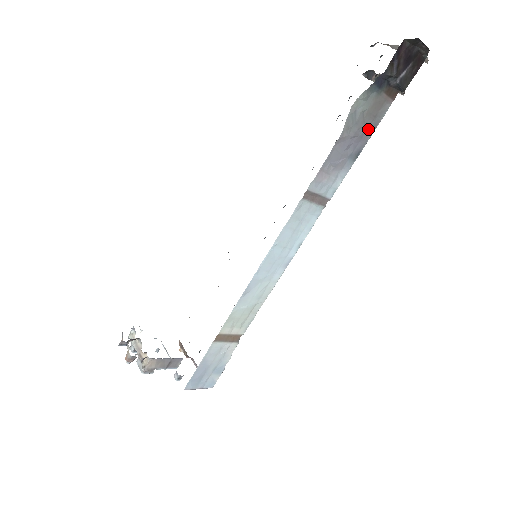
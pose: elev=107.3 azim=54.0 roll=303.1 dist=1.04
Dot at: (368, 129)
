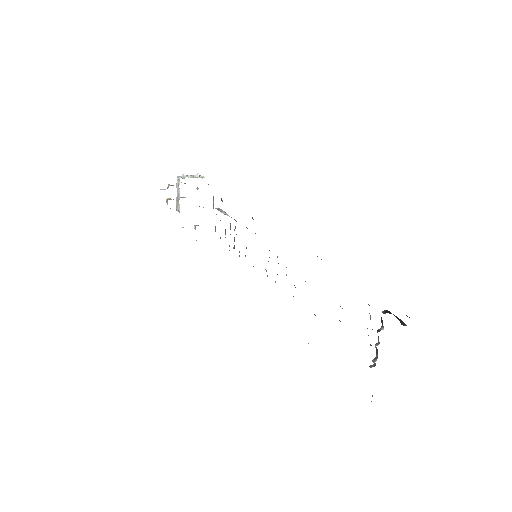
Dot at: occluded
